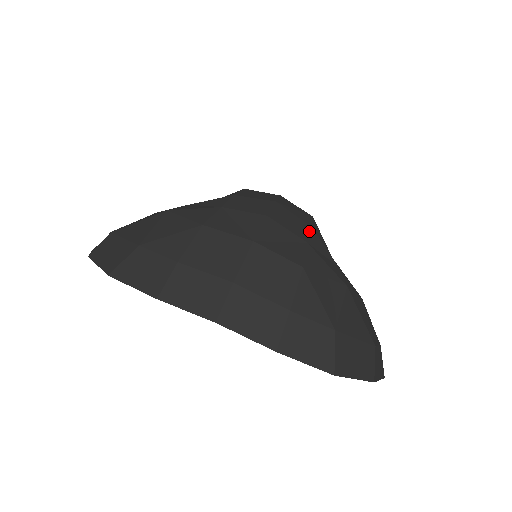
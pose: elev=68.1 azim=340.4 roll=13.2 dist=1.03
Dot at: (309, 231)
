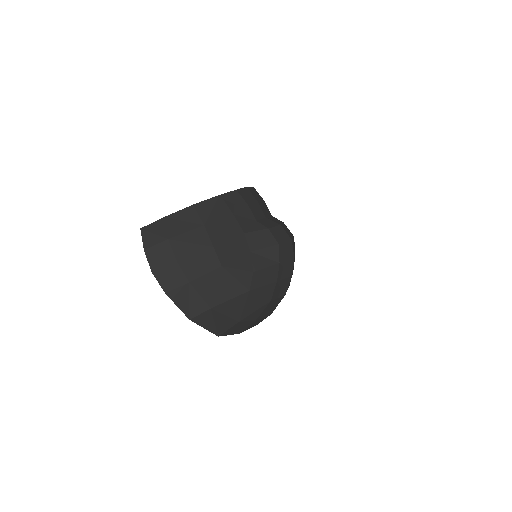
Dot at: occluded
